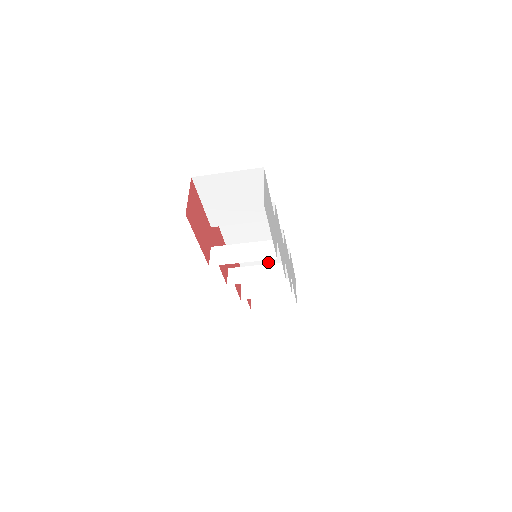
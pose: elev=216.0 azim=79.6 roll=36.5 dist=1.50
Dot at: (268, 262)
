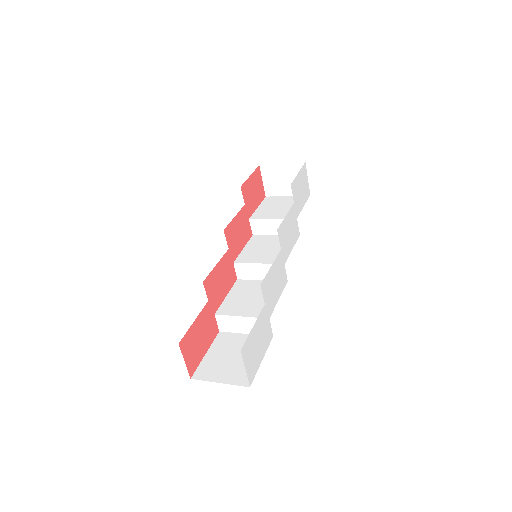
Dot at: occluded
